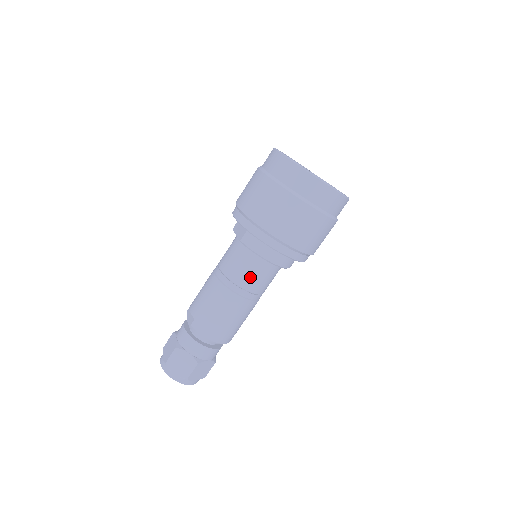
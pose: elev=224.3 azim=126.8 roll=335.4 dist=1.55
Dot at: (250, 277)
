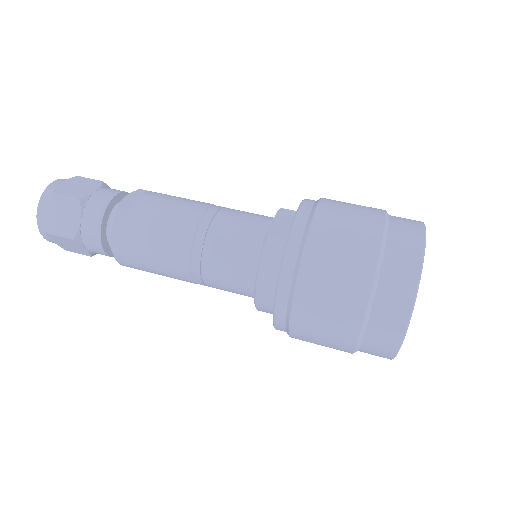
Dot at: (222, 267)
